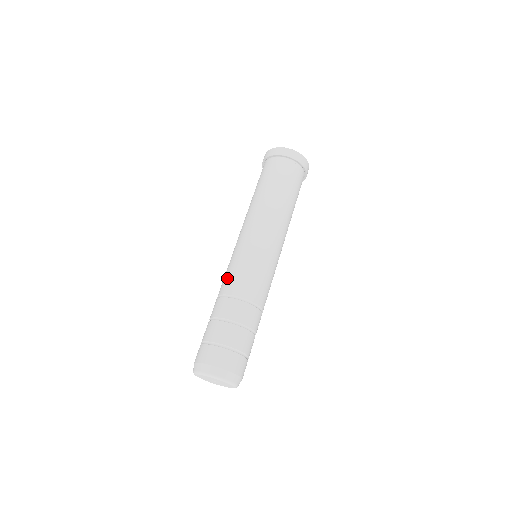
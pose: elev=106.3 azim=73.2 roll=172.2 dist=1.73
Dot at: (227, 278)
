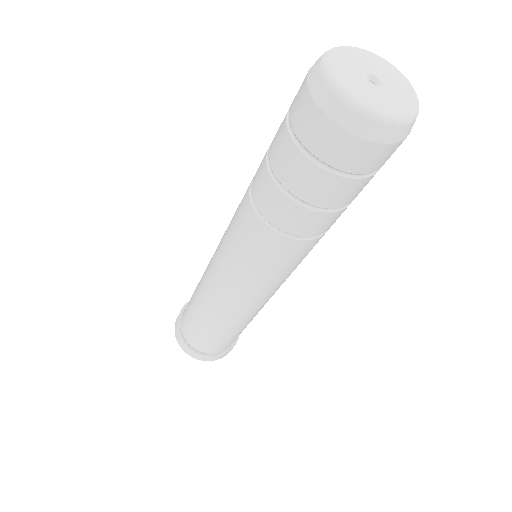
Dot at: (239, 205)
